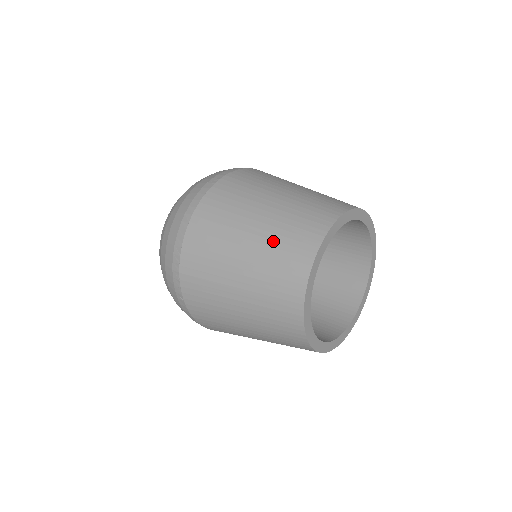
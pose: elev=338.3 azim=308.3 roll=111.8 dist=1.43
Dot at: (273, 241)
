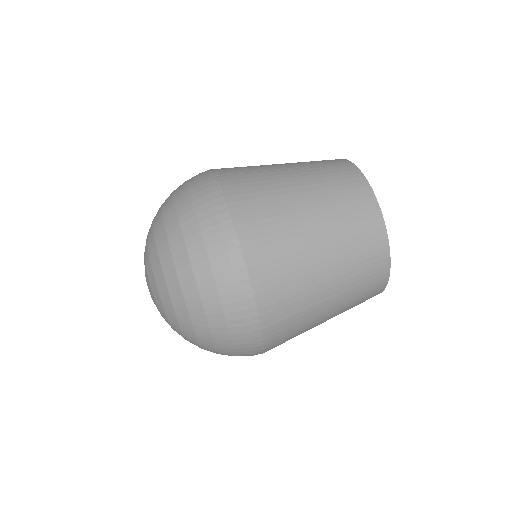
Dot at: (345, 240)
